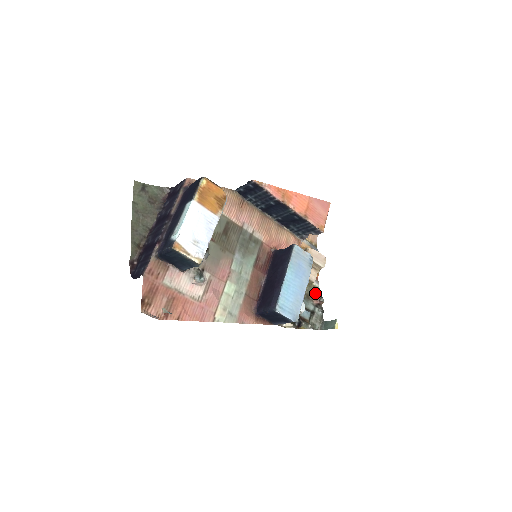
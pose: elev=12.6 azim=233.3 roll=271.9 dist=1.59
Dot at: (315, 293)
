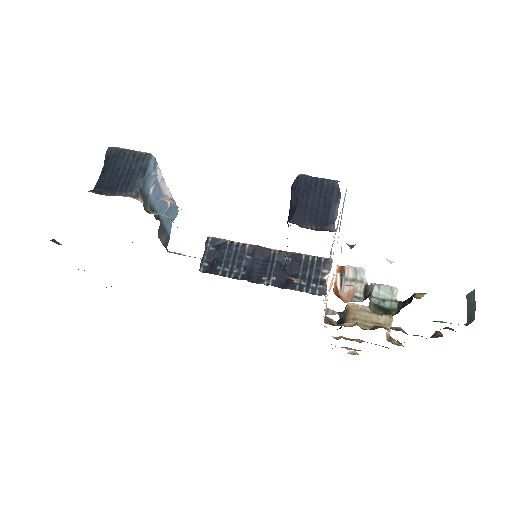
Dot at: occluded
